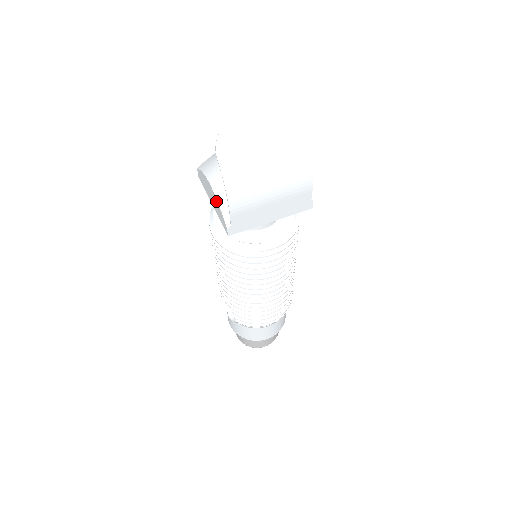
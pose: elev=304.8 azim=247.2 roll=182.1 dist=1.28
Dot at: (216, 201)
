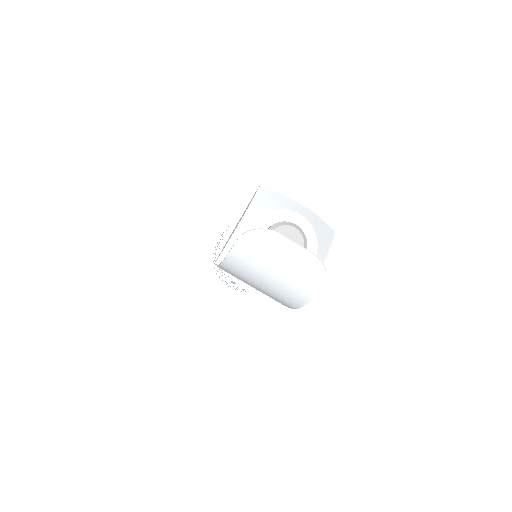
Dot at: (230, 238)
